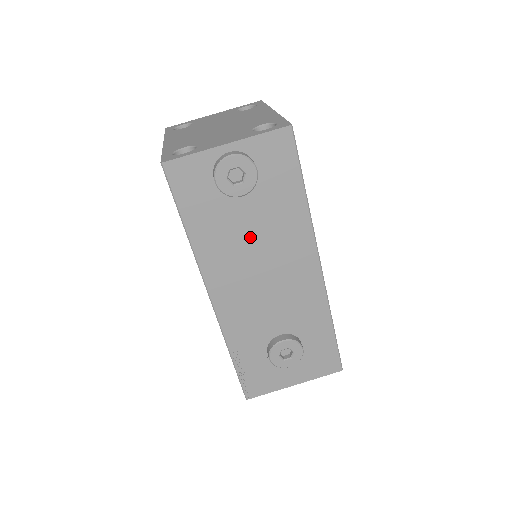
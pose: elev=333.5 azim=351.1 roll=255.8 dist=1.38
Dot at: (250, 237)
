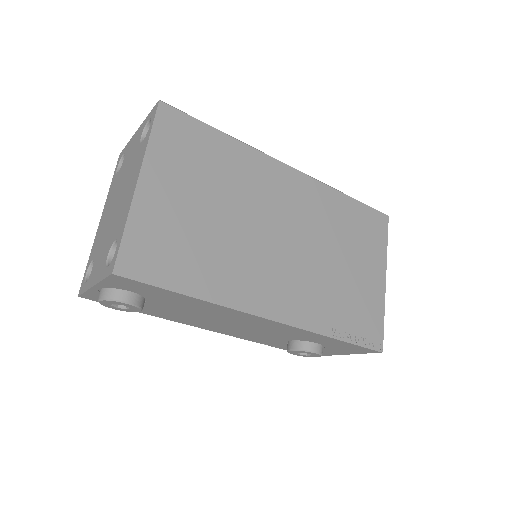
Dot at: (188, 313)
